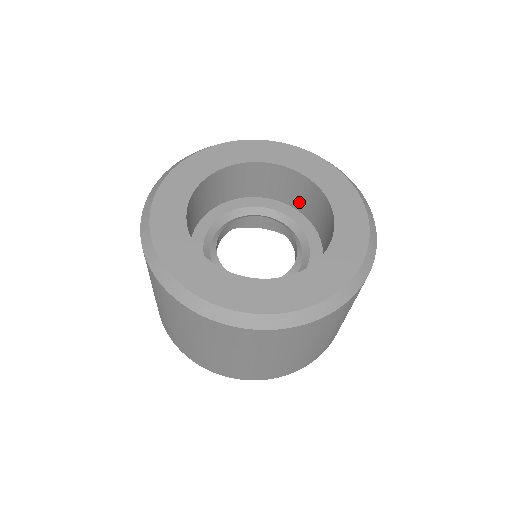
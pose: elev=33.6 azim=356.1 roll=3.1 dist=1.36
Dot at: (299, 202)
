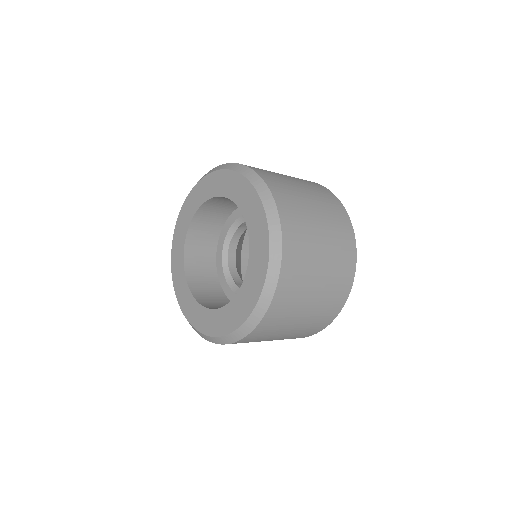
Dot at: occluded
